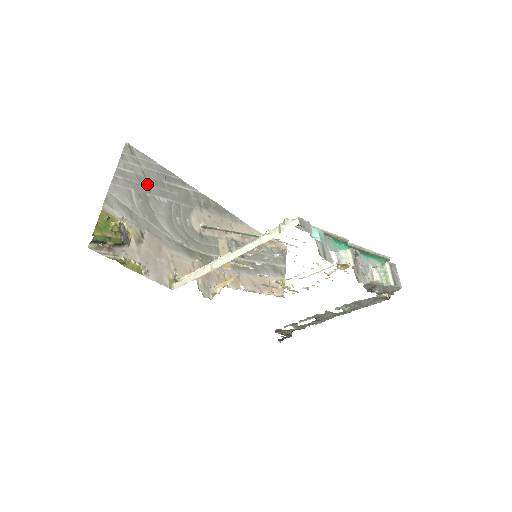
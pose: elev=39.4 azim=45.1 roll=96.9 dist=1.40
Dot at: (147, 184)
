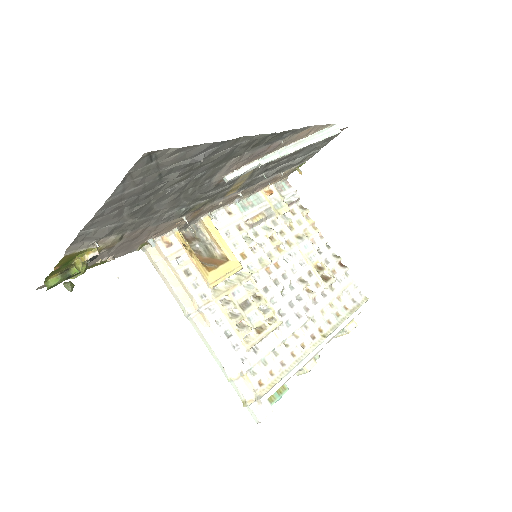
Dot at: (159, 184)
